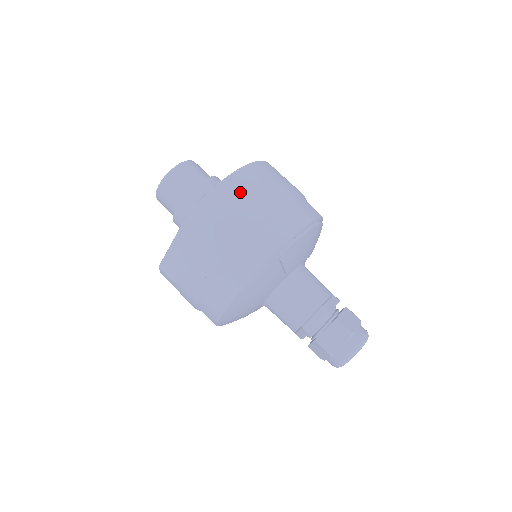
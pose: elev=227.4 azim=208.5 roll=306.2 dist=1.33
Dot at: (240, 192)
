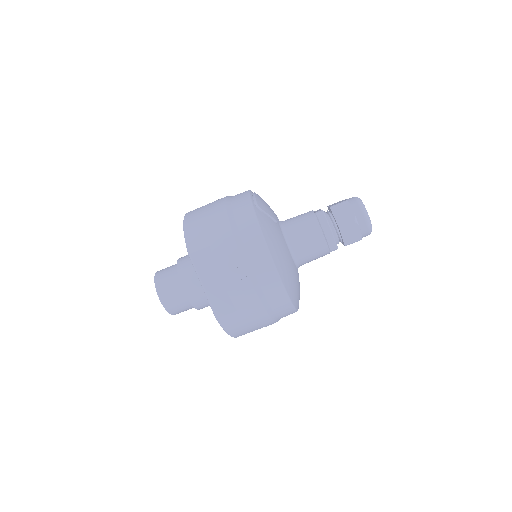
Dot at: (199, 216)
